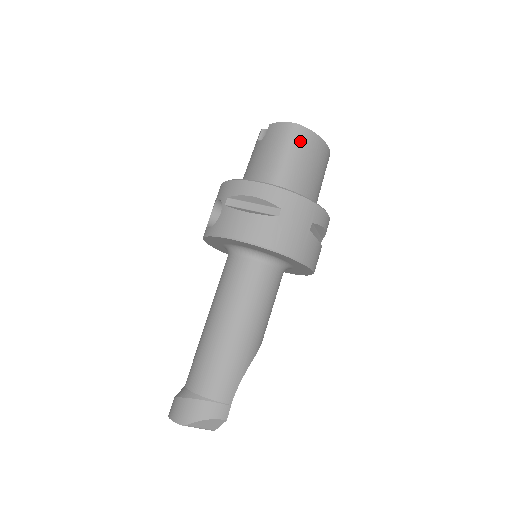
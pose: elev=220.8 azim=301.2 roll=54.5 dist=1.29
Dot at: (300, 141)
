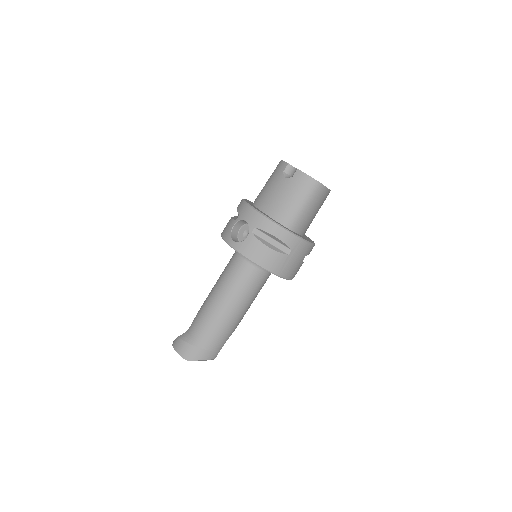
Dot at: (317, 195)
